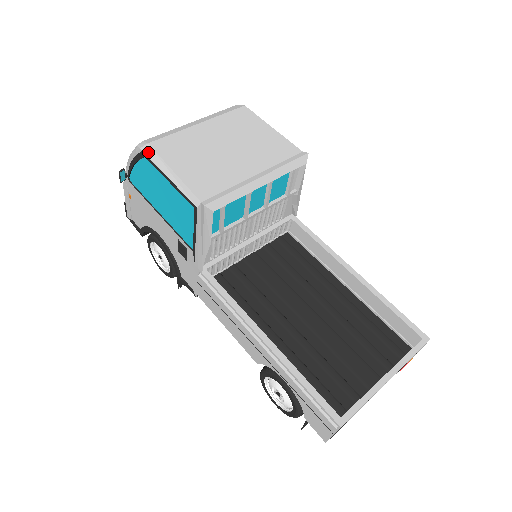
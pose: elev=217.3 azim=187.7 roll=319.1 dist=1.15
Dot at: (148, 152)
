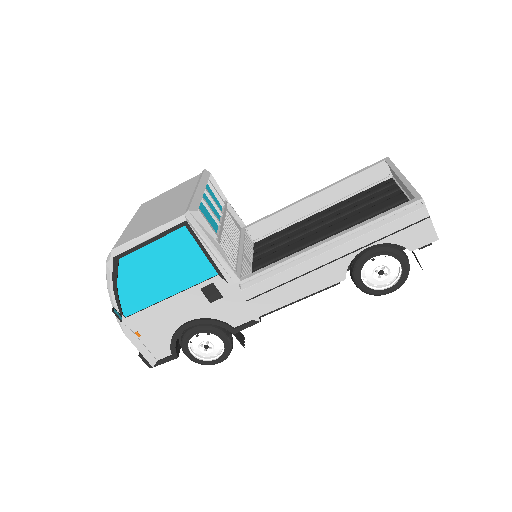
Dot at: (118, 252)
